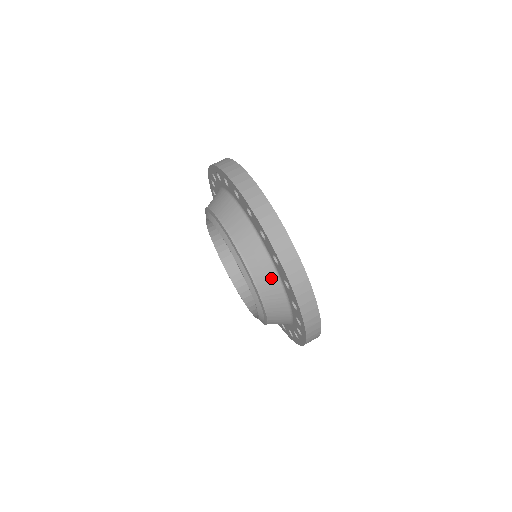
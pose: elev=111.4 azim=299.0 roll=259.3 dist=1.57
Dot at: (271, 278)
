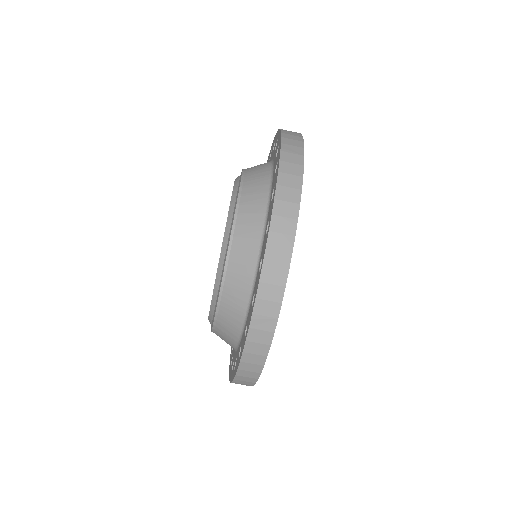
Dot at: occluded
